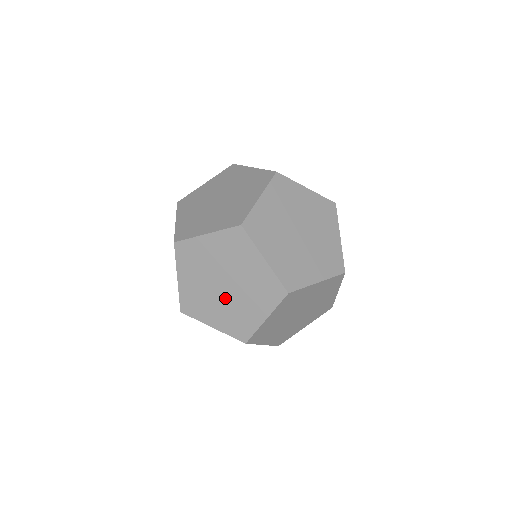
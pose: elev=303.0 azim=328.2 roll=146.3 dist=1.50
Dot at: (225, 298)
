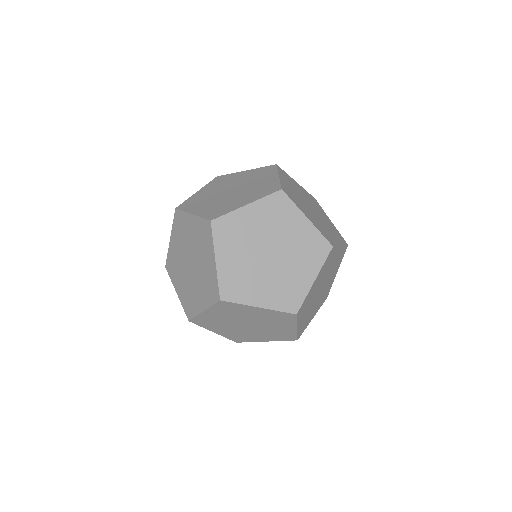
Dot at: (188, 275)
